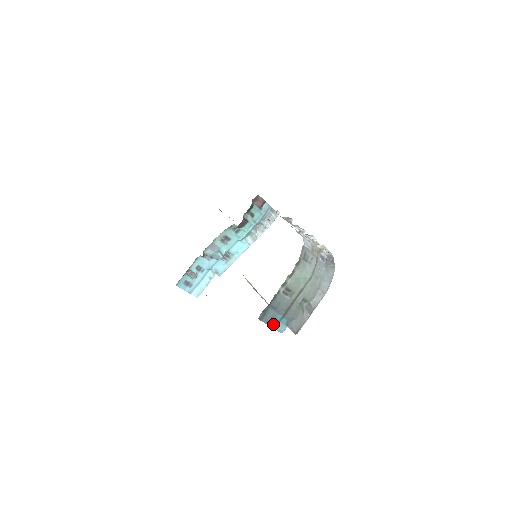
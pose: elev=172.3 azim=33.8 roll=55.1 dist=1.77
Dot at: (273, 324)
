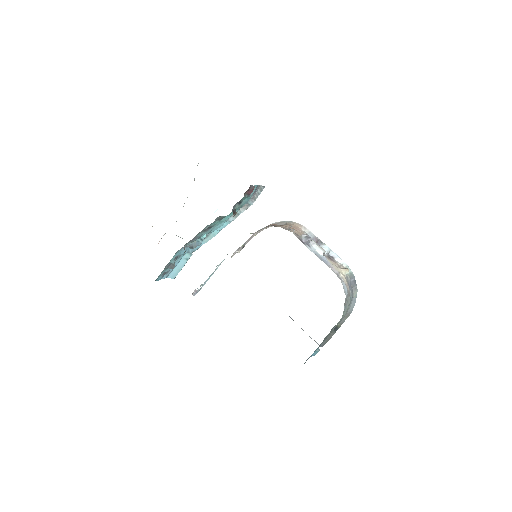
Dot at: occluded
